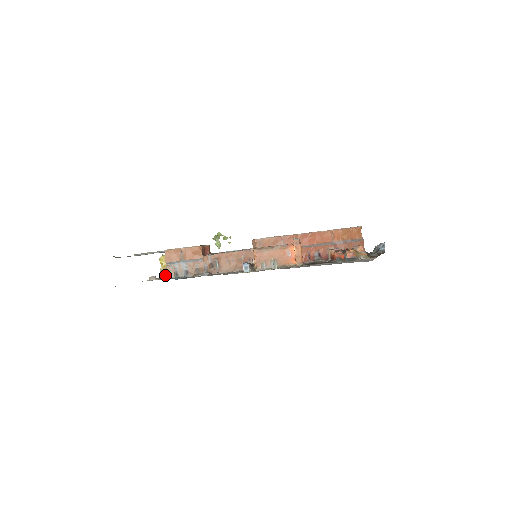
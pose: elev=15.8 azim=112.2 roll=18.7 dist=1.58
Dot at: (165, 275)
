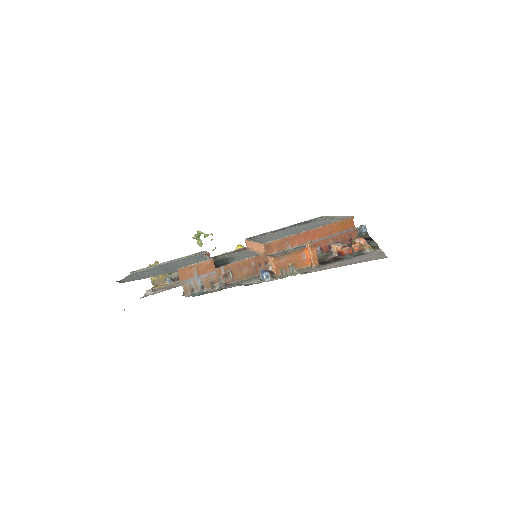
Dot at: (156, 284)
